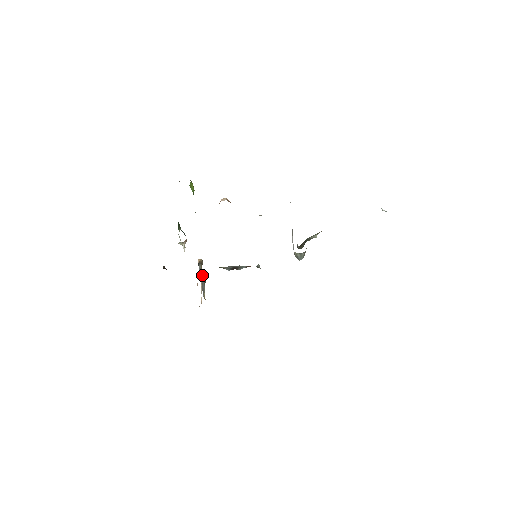
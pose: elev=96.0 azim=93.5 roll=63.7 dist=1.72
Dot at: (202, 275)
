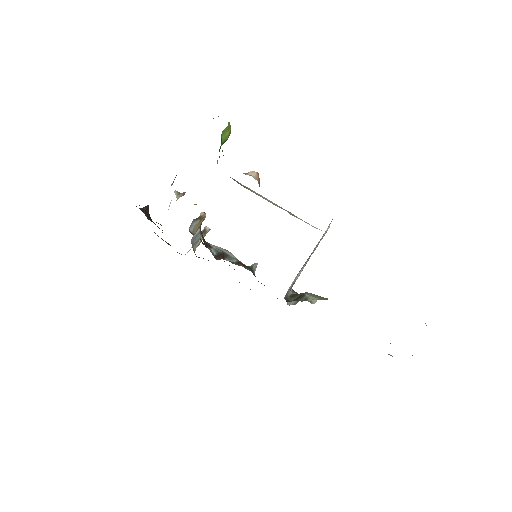
Dot at: (193, 233)
